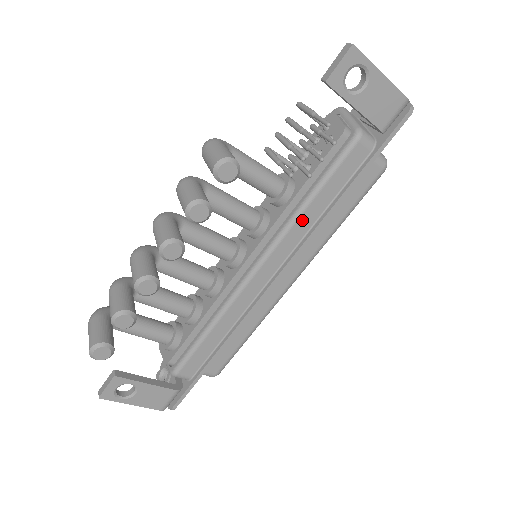
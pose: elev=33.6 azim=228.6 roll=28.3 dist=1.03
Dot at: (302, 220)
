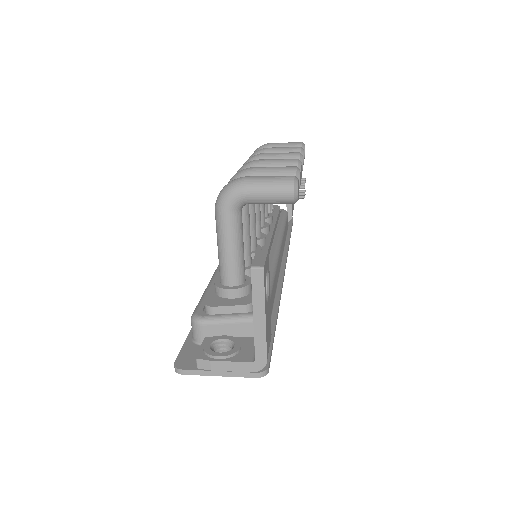
Dot at: (284, 236)
